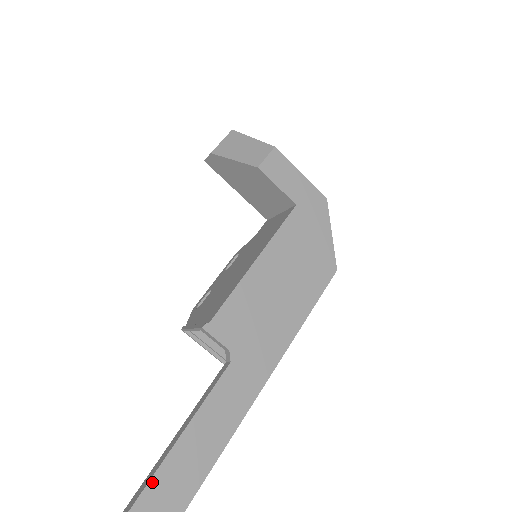
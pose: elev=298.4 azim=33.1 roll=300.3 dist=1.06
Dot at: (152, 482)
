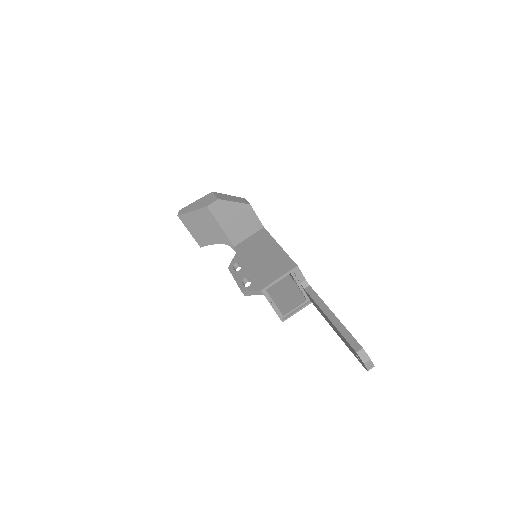
Dot at: (345, 327)
